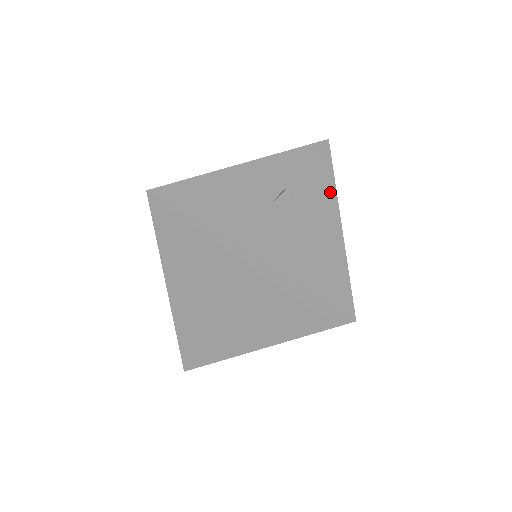
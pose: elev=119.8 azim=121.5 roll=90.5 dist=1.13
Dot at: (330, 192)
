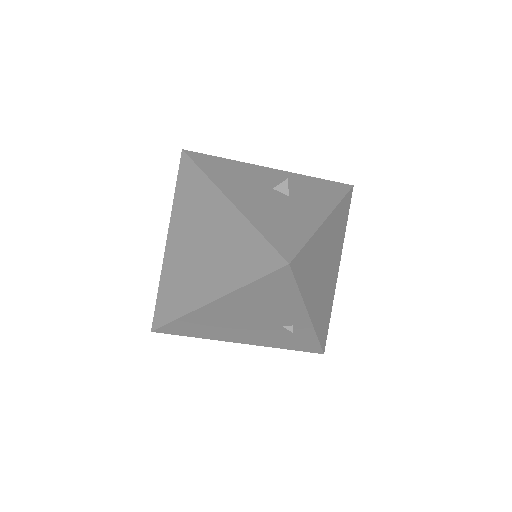
Dot at: (330, 204)
